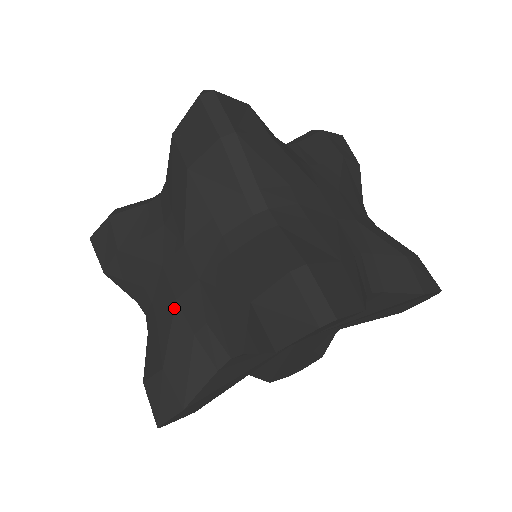
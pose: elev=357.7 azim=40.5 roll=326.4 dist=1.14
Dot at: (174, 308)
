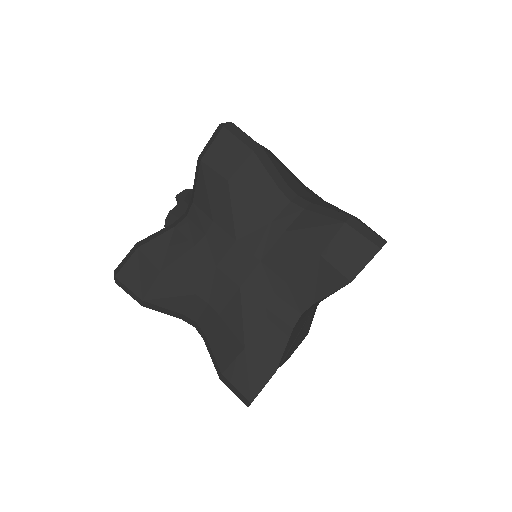
Dot at: (240, 295)
